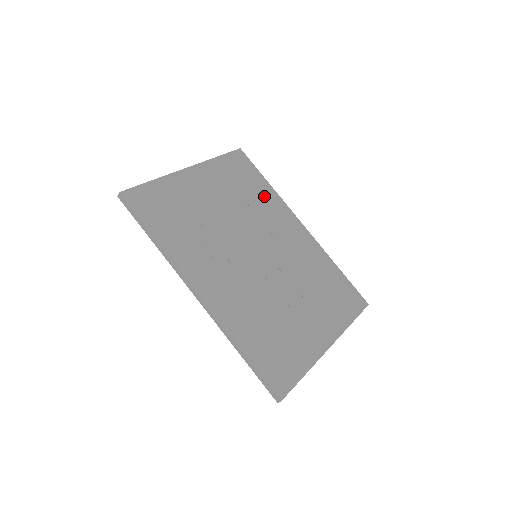
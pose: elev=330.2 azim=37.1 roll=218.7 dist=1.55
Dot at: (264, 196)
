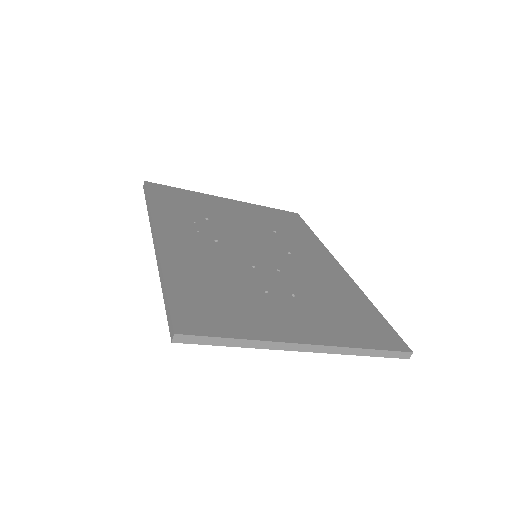
Dot at: (302, 237)
